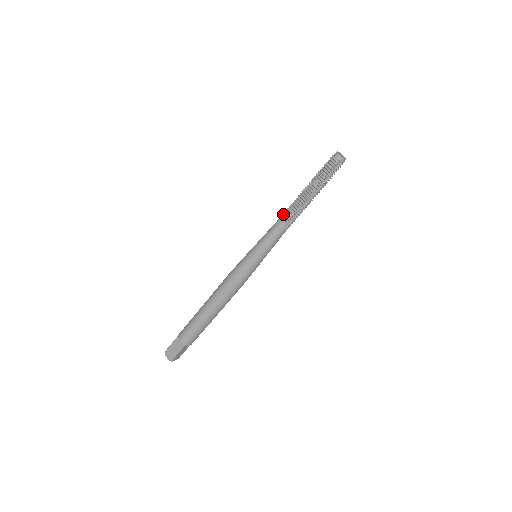
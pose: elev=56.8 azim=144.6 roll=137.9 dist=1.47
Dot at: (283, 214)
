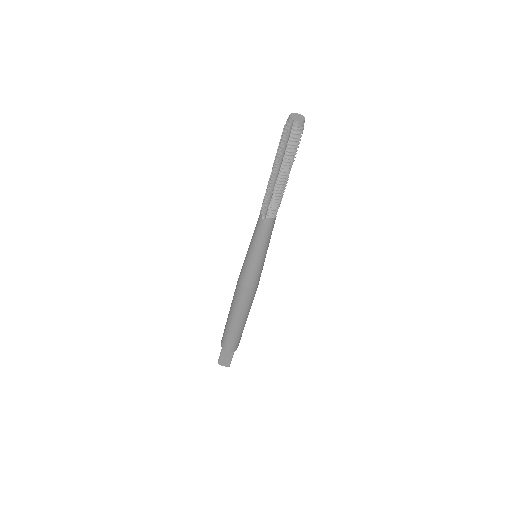
Dot at: occluded
